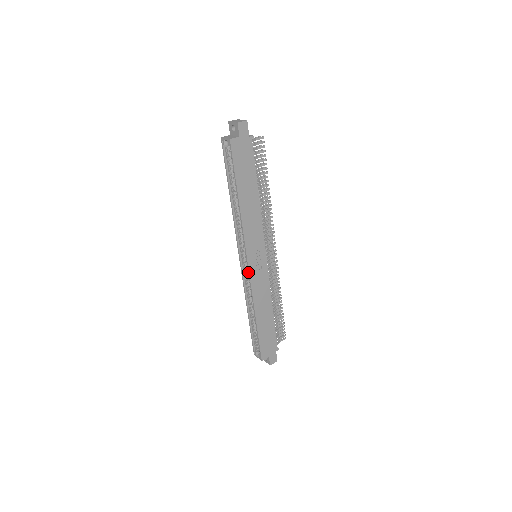
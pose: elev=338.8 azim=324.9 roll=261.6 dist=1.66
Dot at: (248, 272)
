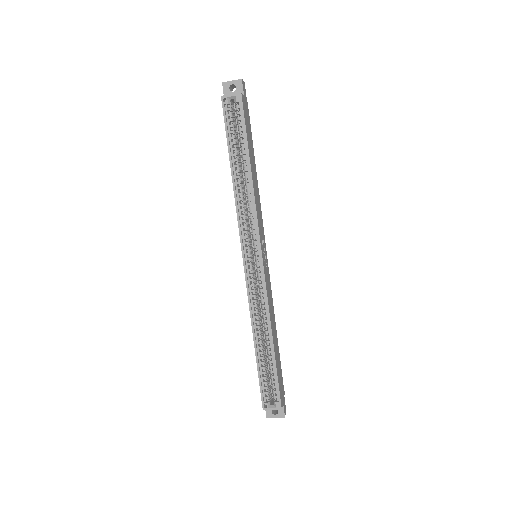
Dot at: (262, 271)
